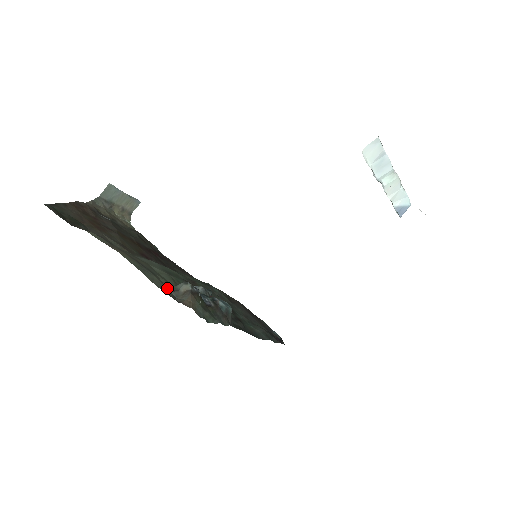
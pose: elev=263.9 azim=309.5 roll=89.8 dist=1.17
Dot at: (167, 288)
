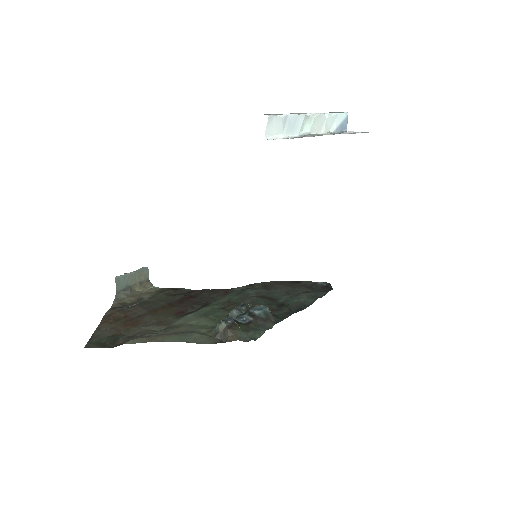
Dot at: (210, 336)
